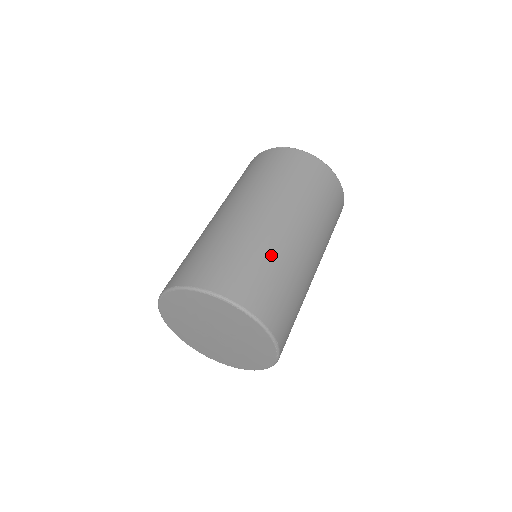
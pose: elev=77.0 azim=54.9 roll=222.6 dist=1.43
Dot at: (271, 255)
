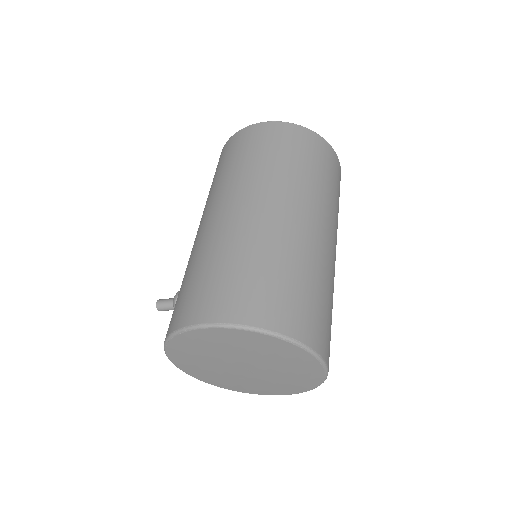
Dot at: (318, 273)
